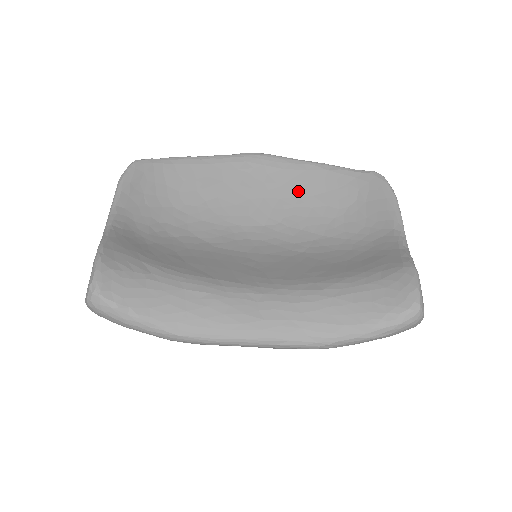
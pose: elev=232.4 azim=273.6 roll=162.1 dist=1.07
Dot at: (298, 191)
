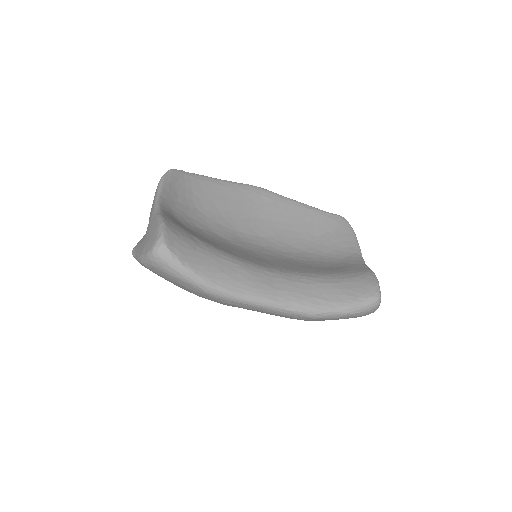
Dot at: (286, 218)
